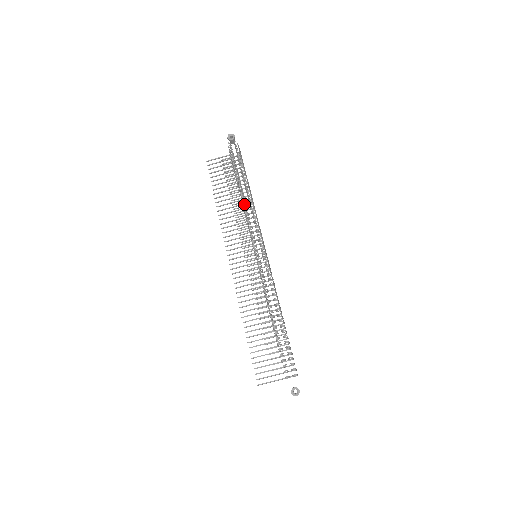
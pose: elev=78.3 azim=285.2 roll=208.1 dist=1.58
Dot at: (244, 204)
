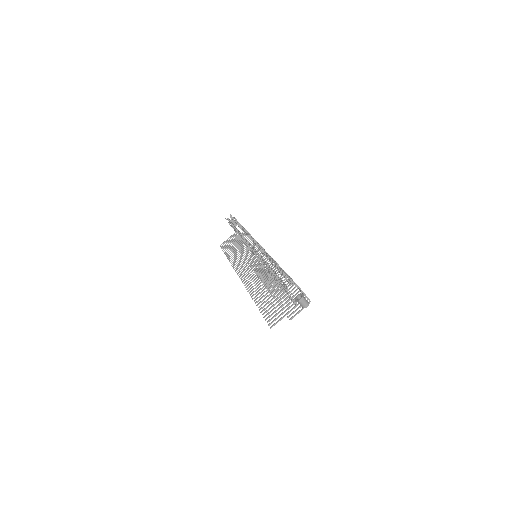
Dot at: (237, 231)
